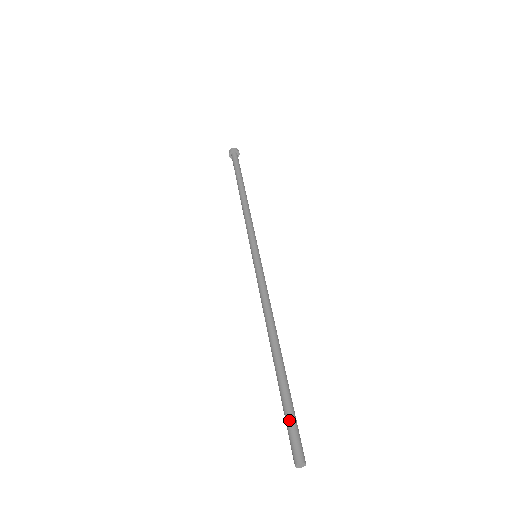
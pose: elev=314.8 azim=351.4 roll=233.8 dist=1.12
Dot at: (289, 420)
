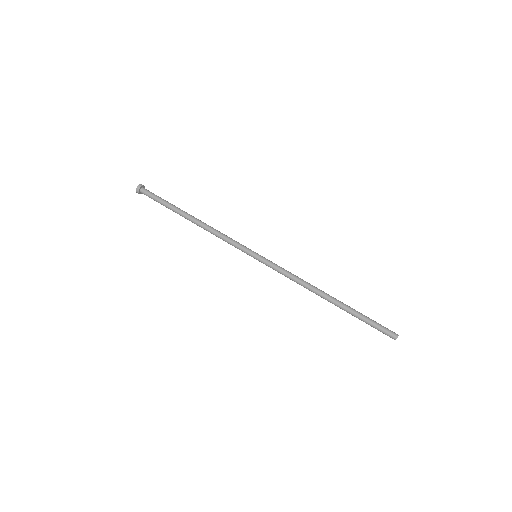
Dot at: (373, 327)
